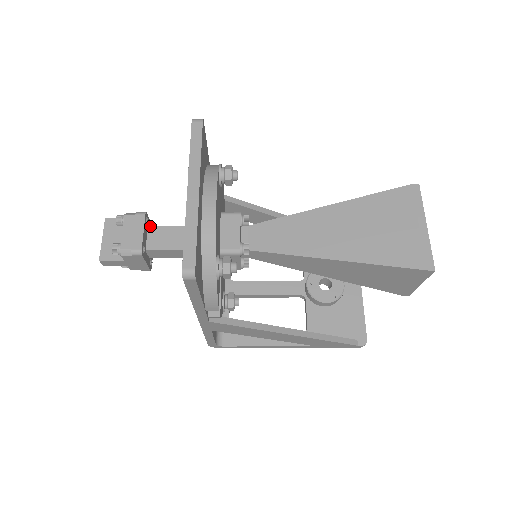
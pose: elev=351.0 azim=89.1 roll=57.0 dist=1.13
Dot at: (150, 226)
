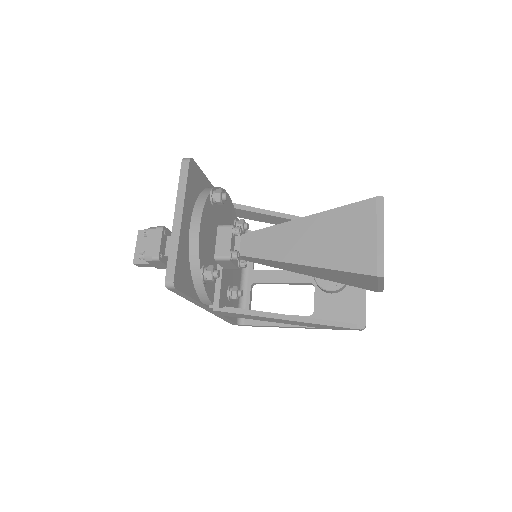
Dot at: (169, 236)
